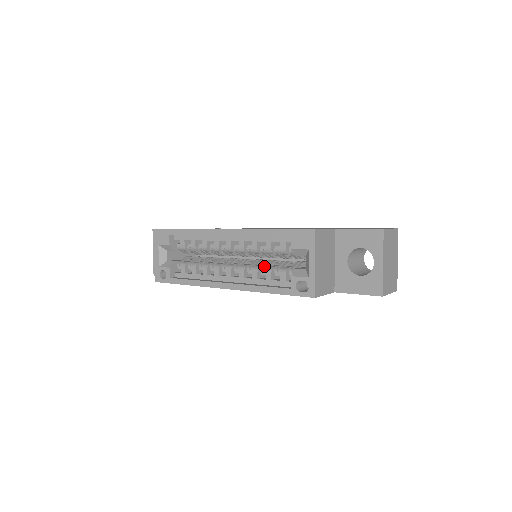
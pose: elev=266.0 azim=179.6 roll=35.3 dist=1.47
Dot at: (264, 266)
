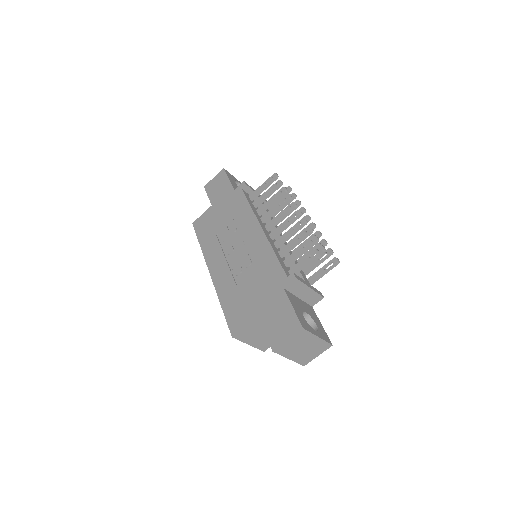
Dot at: occluded
